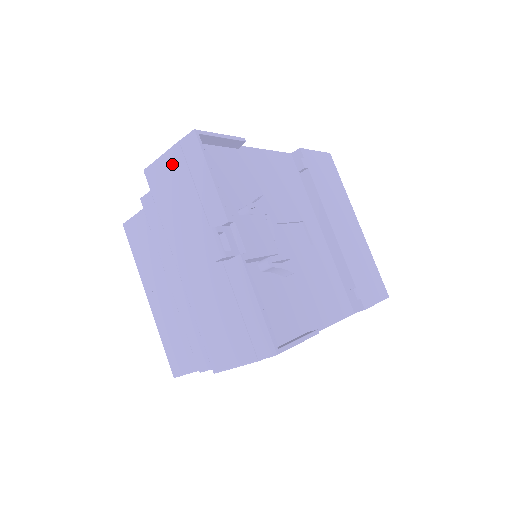
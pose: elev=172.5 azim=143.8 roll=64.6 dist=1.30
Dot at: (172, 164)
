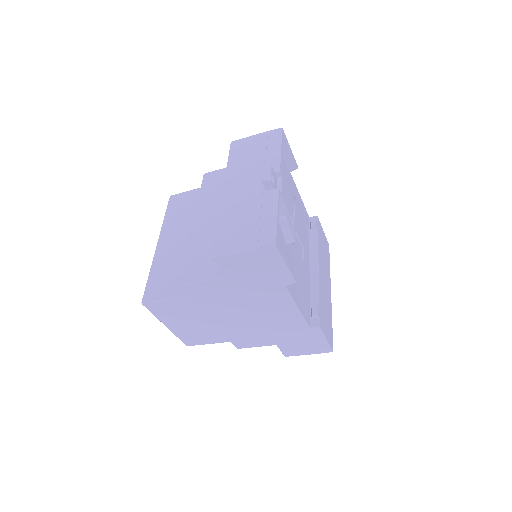
Dot at: (256, 140)
